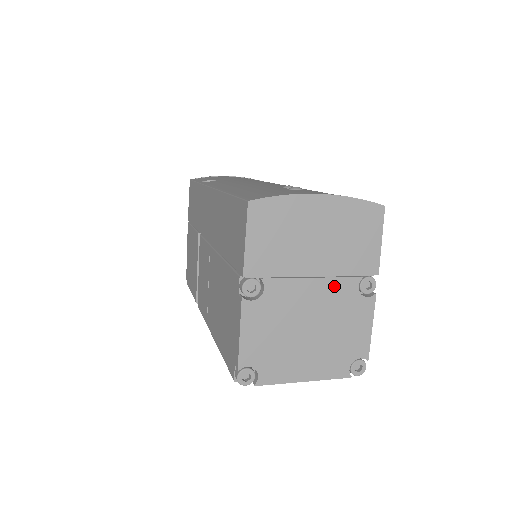
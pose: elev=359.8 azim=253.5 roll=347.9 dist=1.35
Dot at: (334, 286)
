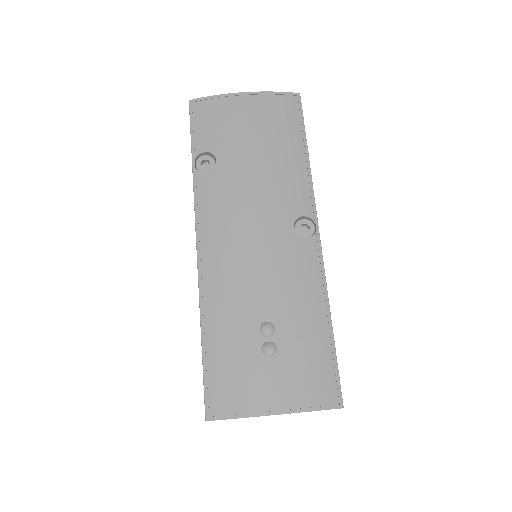
Dot at: occluded
